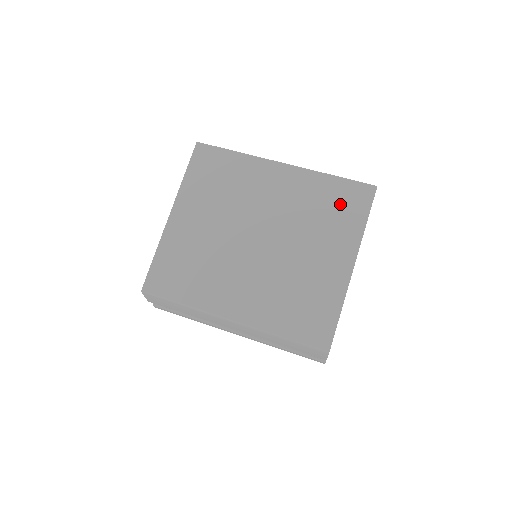
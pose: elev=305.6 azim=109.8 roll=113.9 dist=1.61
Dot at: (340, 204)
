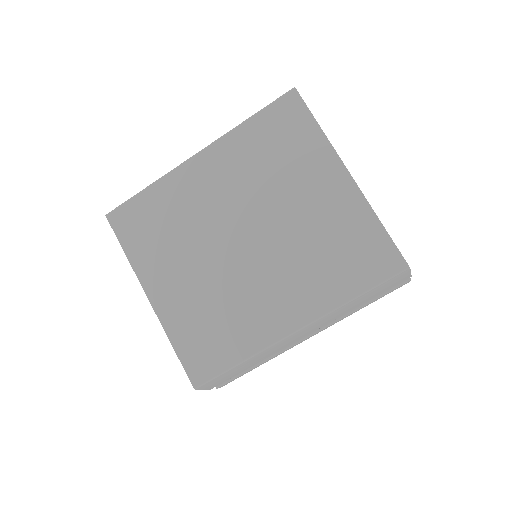
Dot at: (280, 135)
